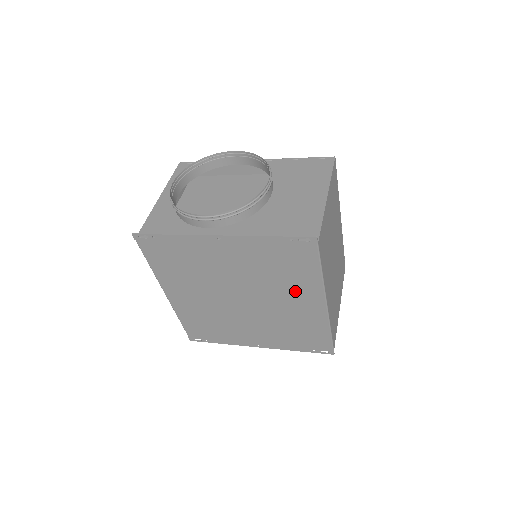
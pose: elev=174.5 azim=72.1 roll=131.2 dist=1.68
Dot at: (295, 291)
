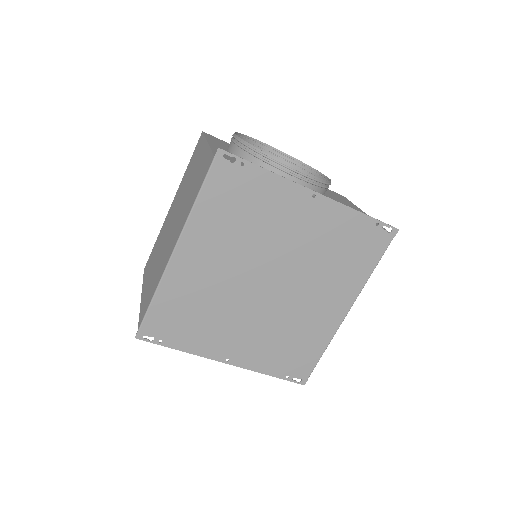
Dot at: (333, 287)
